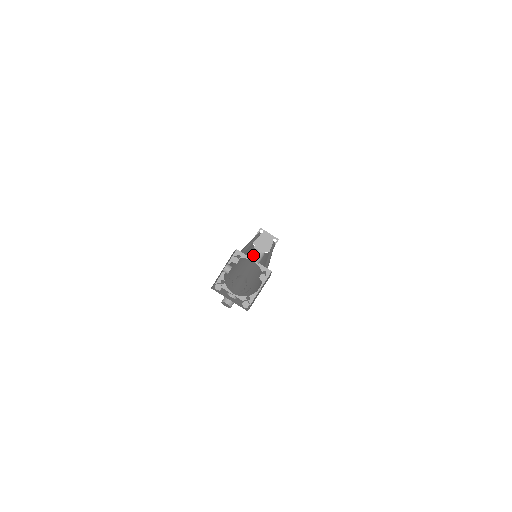
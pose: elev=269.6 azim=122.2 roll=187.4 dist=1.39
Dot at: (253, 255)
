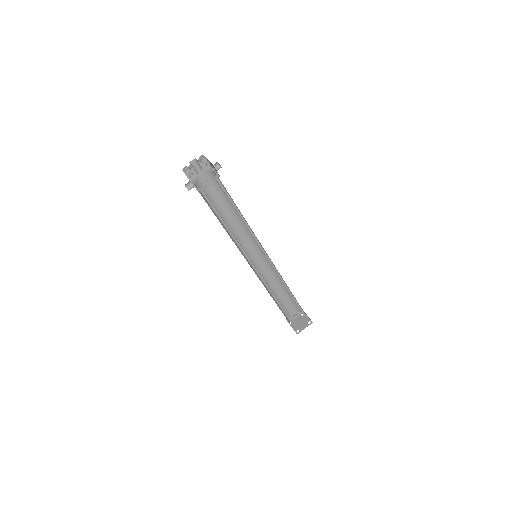
Dot at: (217, 169)
